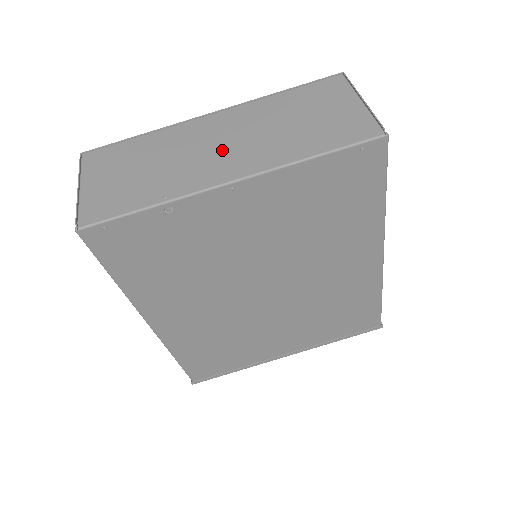
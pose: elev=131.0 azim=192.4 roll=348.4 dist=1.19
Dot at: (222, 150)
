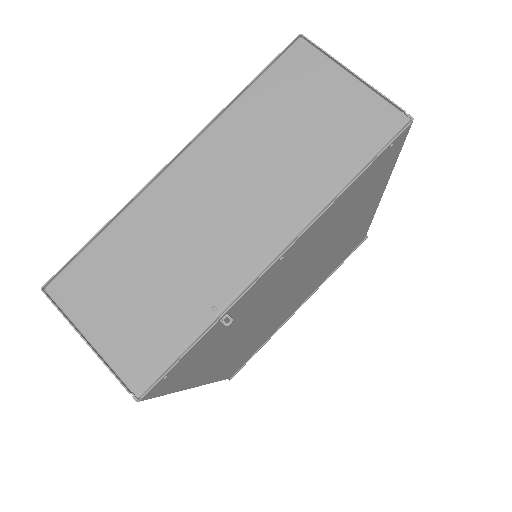
Dot at: (233, 212)
